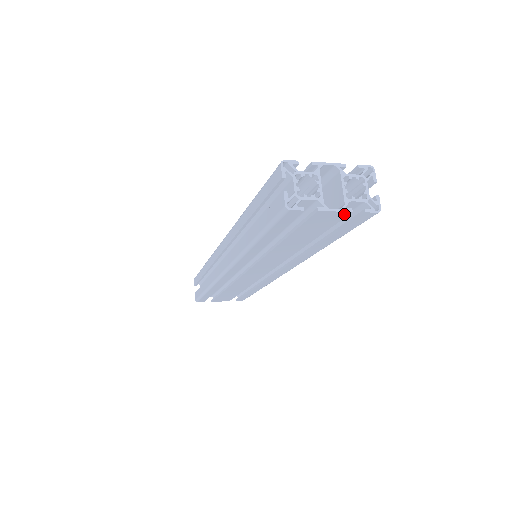
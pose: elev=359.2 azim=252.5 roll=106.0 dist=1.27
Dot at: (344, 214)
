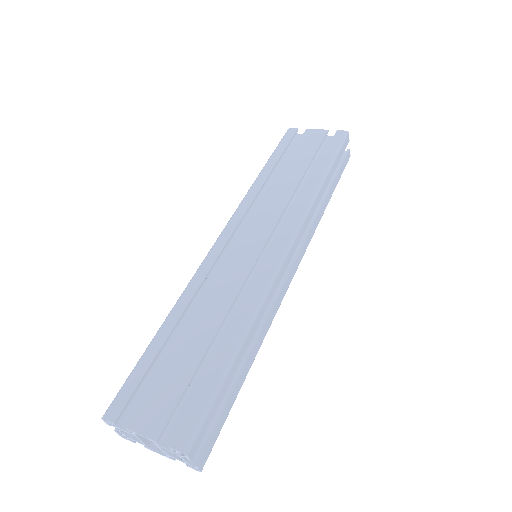
Dot at: occluded
